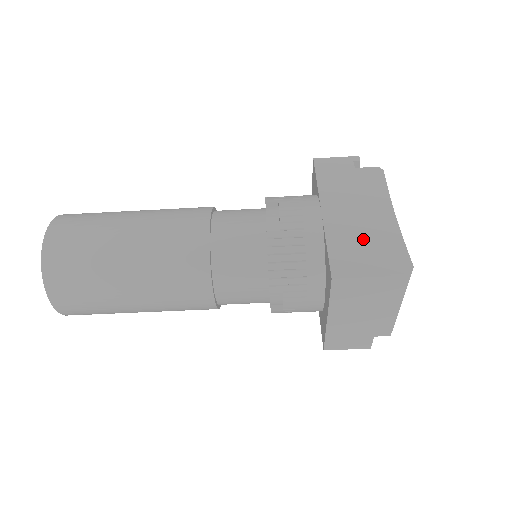
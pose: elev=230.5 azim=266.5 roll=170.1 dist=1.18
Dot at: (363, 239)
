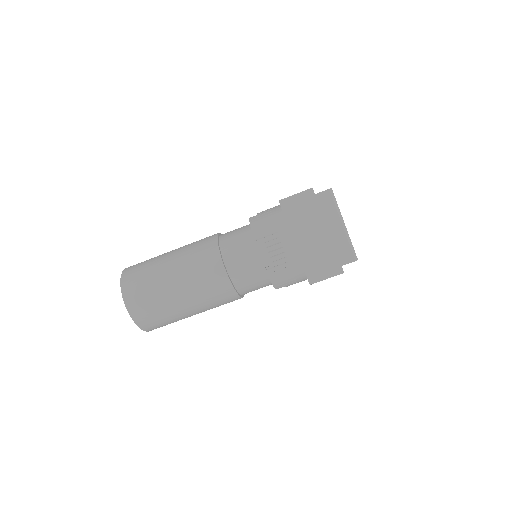
Dot at: occluded
